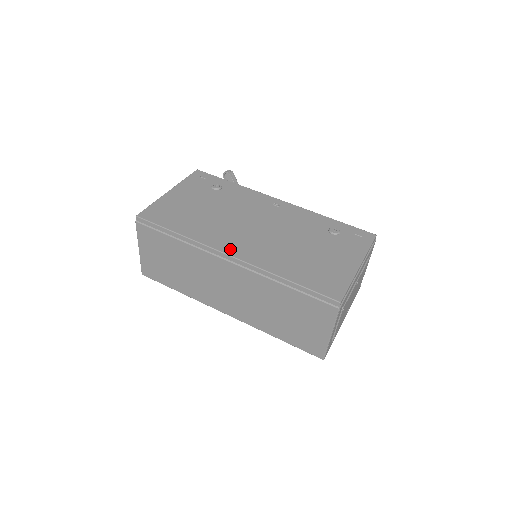
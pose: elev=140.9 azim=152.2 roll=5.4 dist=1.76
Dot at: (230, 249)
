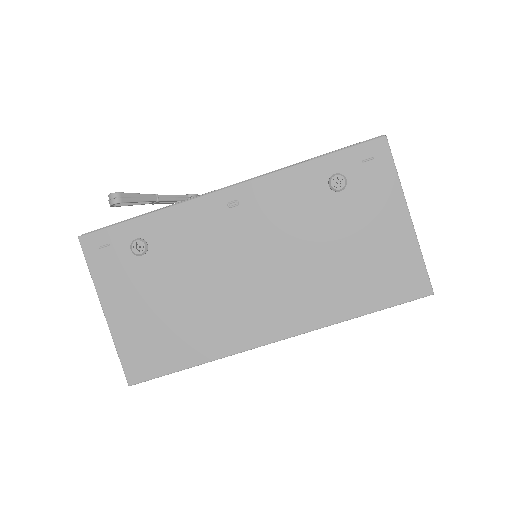
Dot at: (268, 333)
